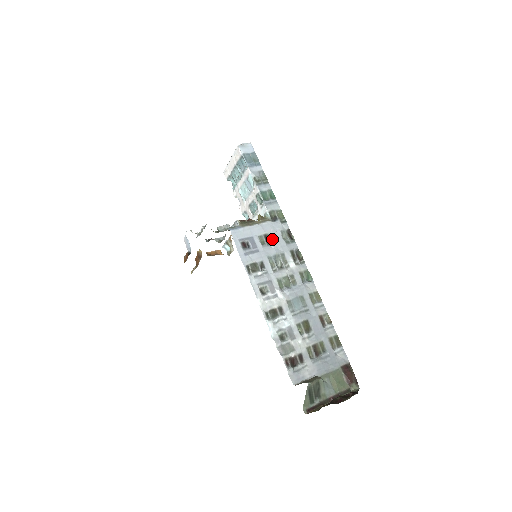
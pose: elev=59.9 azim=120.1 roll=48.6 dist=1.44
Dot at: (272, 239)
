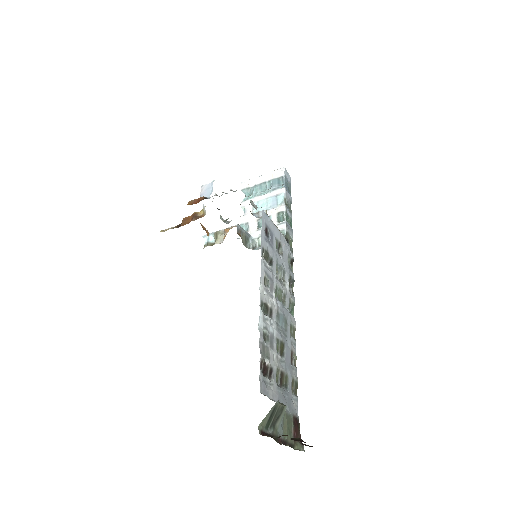
Dot at: (282, 252)
